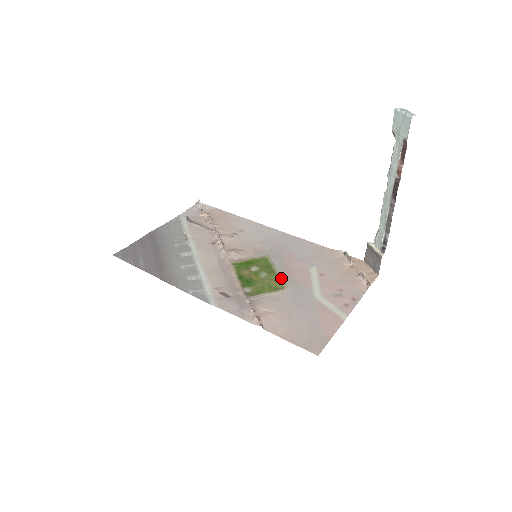
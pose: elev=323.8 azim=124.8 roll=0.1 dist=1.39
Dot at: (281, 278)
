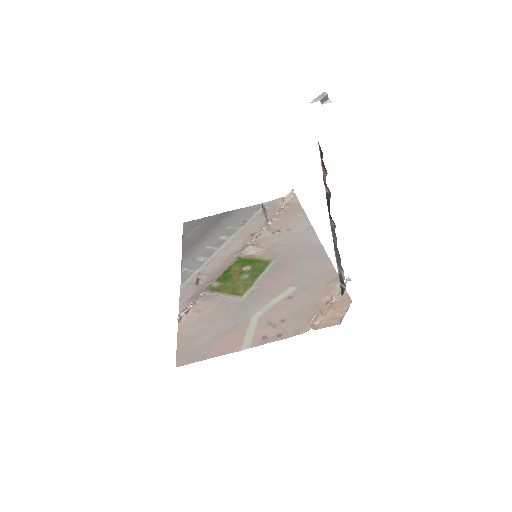
Dot at: (252, 285)
